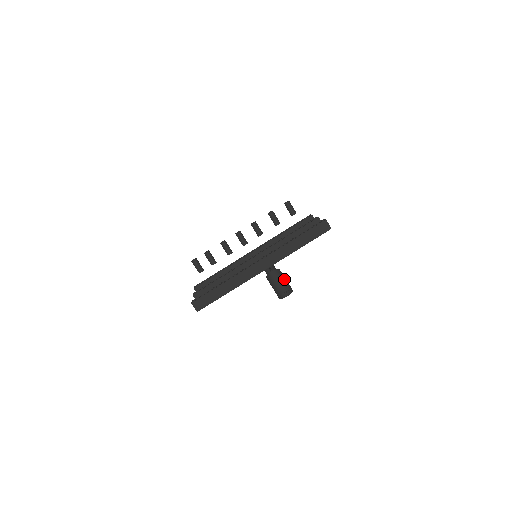
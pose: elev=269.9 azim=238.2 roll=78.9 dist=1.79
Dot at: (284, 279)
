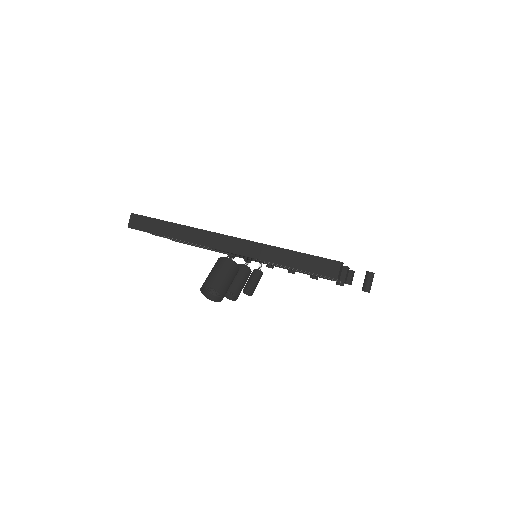
Dot at: (228, 277)
